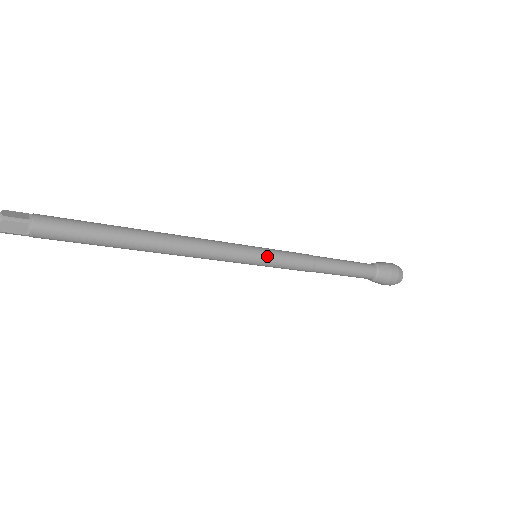
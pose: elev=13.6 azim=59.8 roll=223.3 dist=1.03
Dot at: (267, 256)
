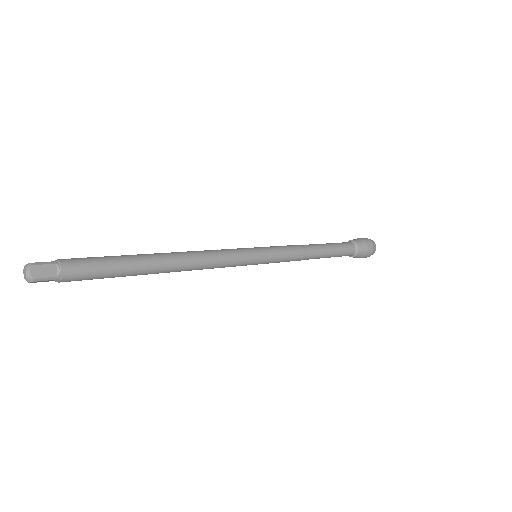
Dot at: (265, 262)
